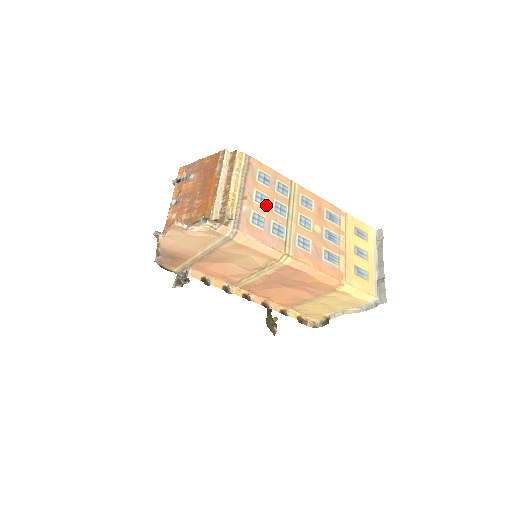
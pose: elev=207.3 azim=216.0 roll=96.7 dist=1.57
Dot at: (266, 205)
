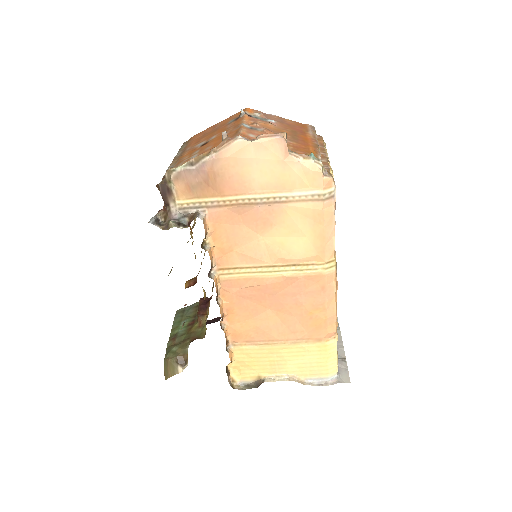
Dot at: occluded
